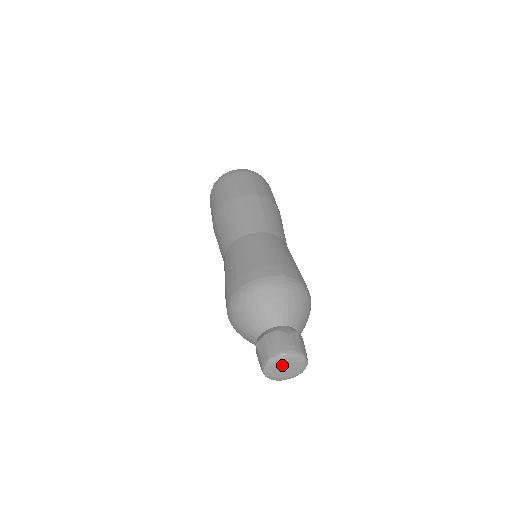
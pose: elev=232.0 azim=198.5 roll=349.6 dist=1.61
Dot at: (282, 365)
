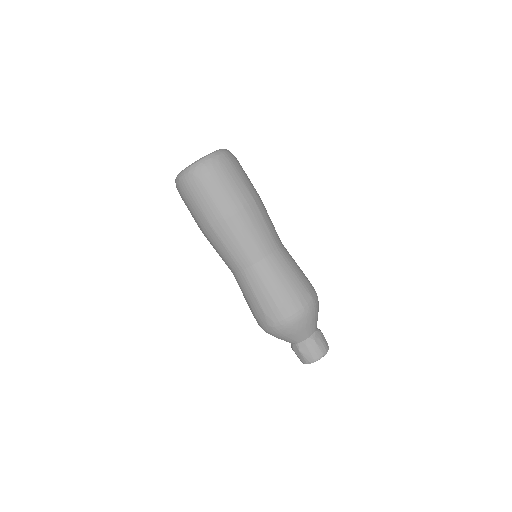
Dot at: occluded
